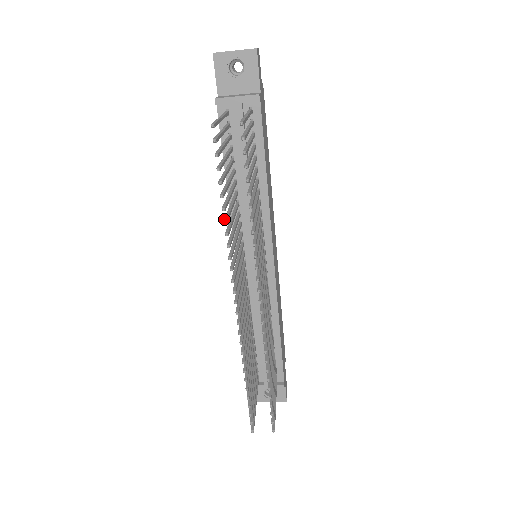
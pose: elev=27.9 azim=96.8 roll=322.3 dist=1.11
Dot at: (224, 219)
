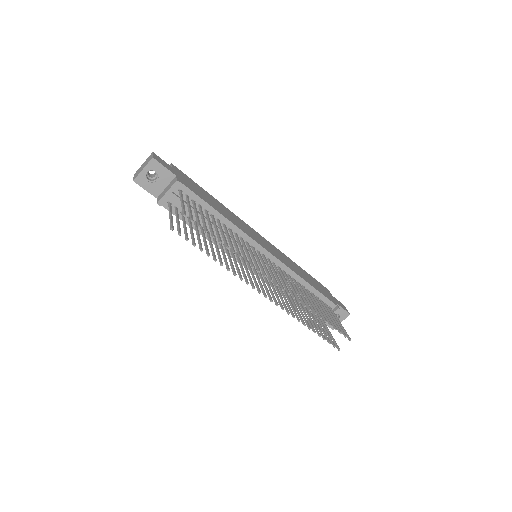
Dot at: (220, 264)
